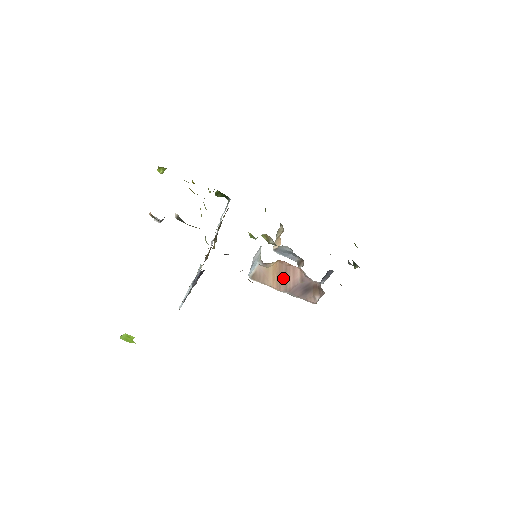
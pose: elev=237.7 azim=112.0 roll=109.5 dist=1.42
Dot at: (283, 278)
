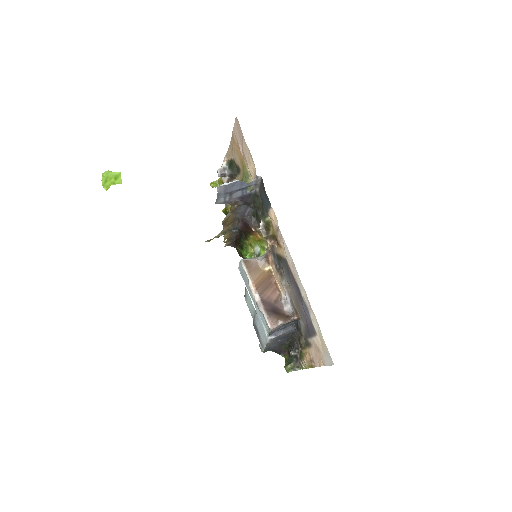
Dot at: (264, 286)
